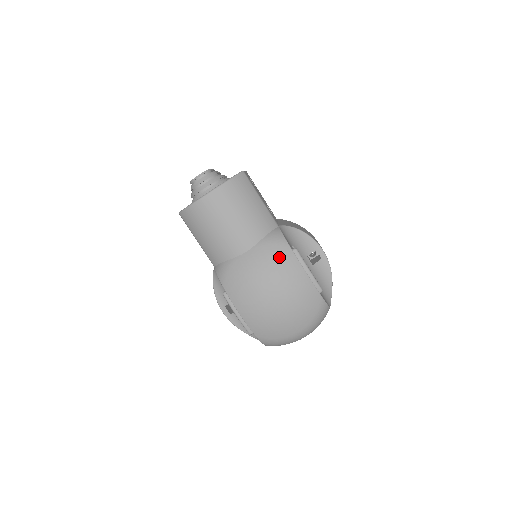
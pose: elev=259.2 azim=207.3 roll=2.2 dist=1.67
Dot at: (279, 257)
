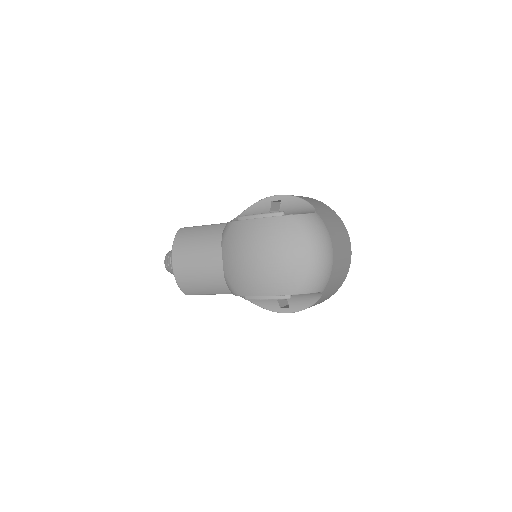
Dot at: (235, 235)
